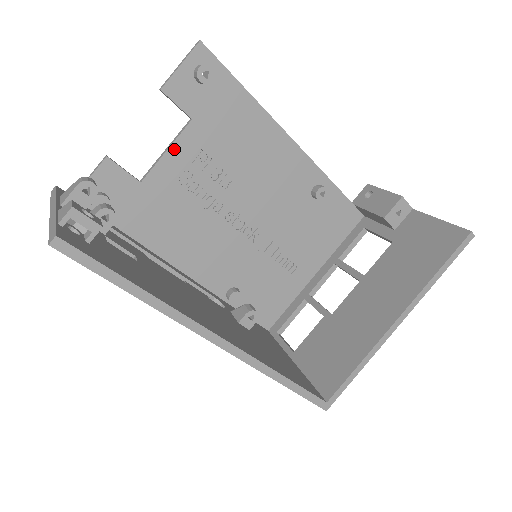
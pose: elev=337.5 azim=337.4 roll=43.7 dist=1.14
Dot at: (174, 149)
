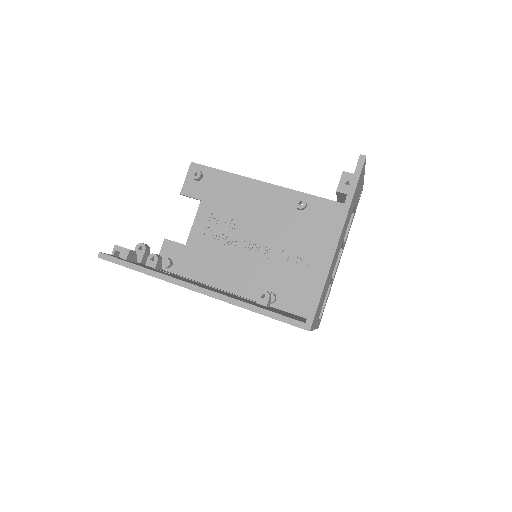
Dot at: (197, 220)
